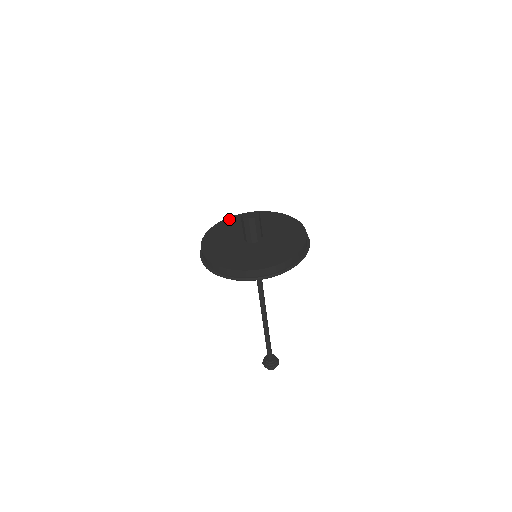
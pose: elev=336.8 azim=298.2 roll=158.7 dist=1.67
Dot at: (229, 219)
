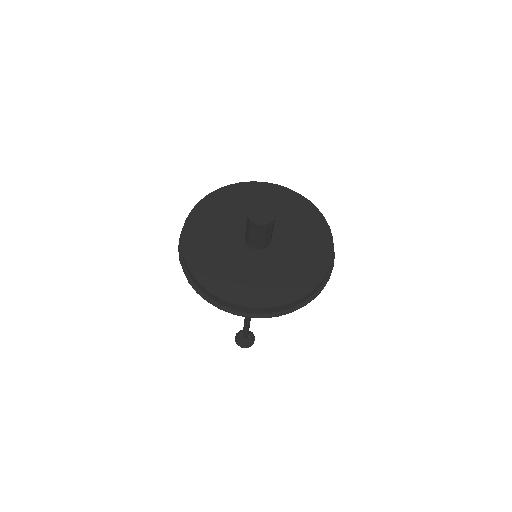
Dot at: (196, 212)
